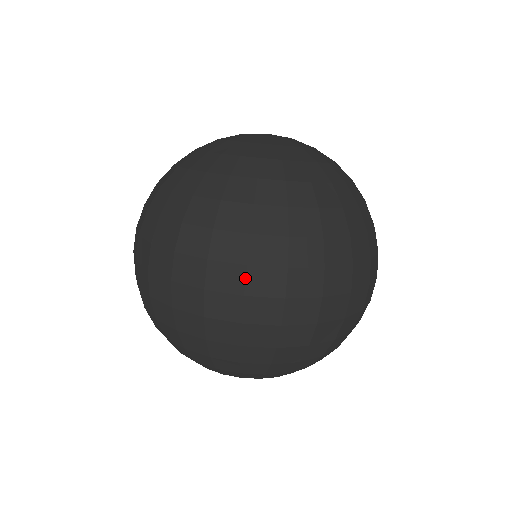
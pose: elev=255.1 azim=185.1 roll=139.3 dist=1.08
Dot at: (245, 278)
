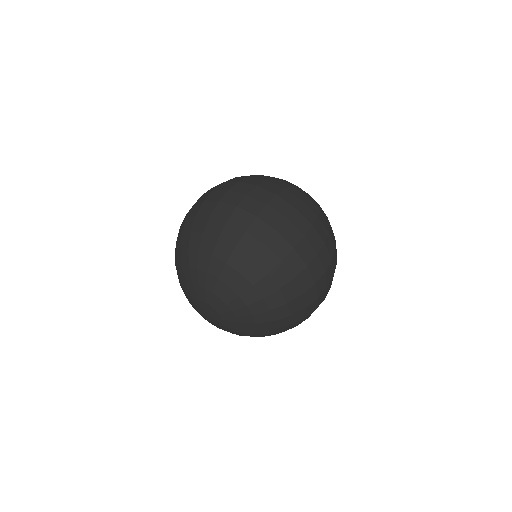
Dot at: (253, 189)
